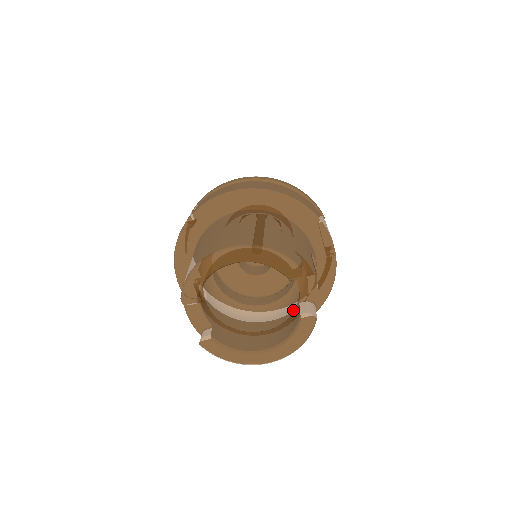
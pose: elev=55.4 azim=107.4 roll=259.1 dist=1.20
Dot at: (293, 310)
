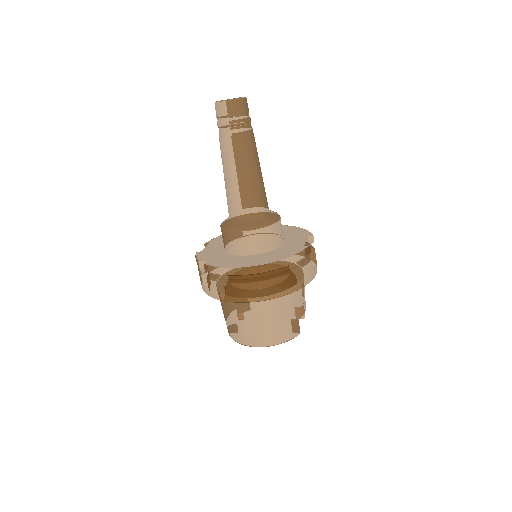
Dot at: occluded
